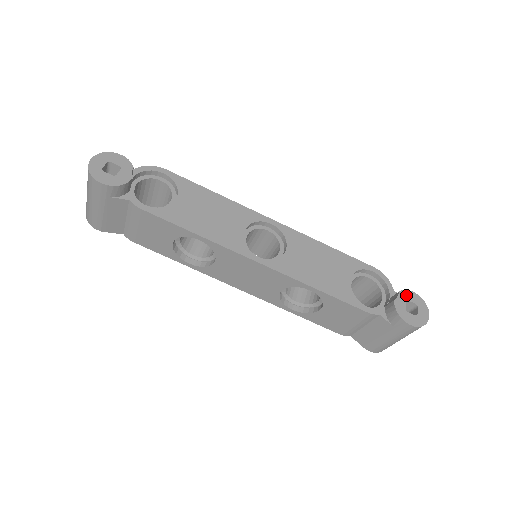
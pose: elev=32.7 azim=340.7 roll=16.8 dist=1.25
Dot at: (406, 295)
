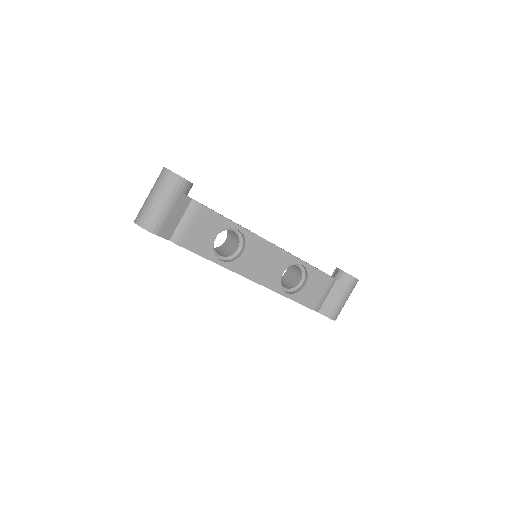
Dot at: occluded
